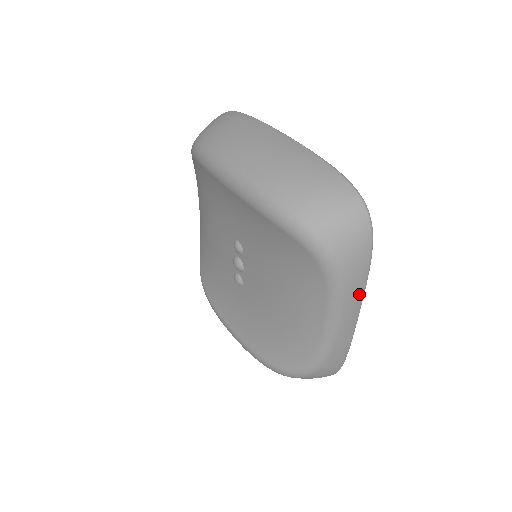
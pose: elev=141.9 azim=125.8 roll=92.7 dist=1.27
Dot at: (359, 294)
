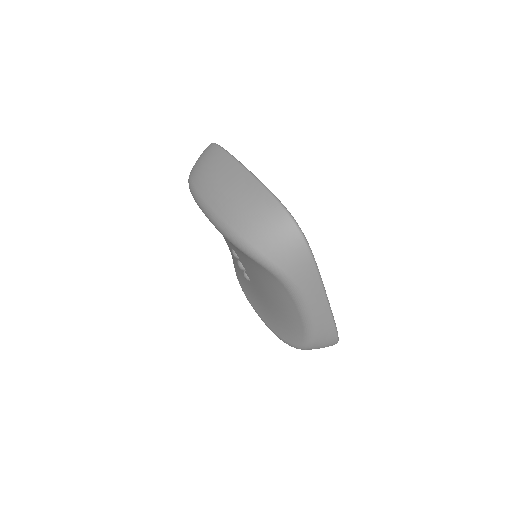
Dot at: (317, 288)
